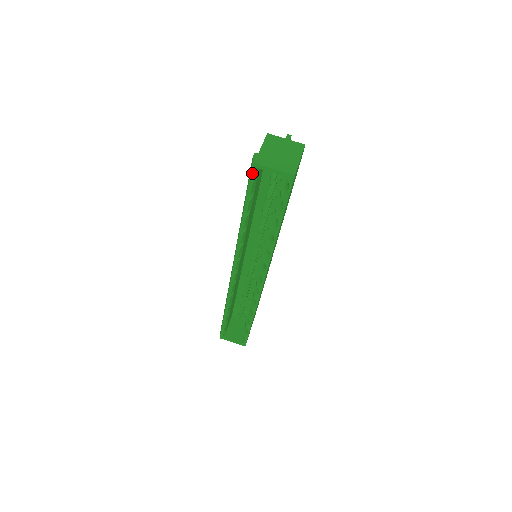
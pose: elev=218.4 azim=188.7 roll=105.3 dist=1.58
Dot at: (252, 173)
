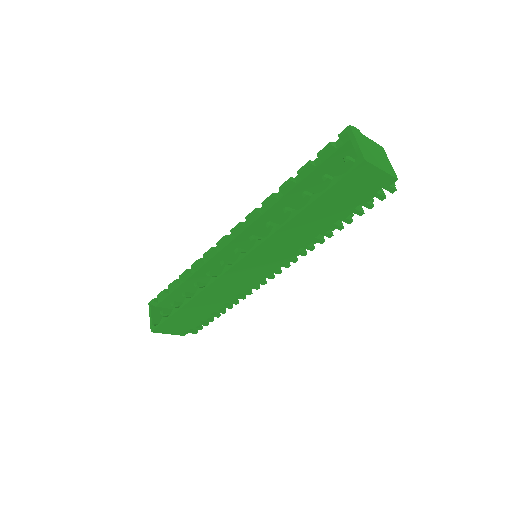
Dot at: (339, 136)
